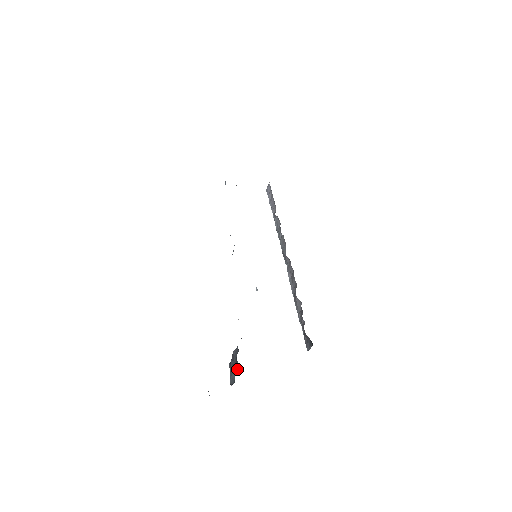
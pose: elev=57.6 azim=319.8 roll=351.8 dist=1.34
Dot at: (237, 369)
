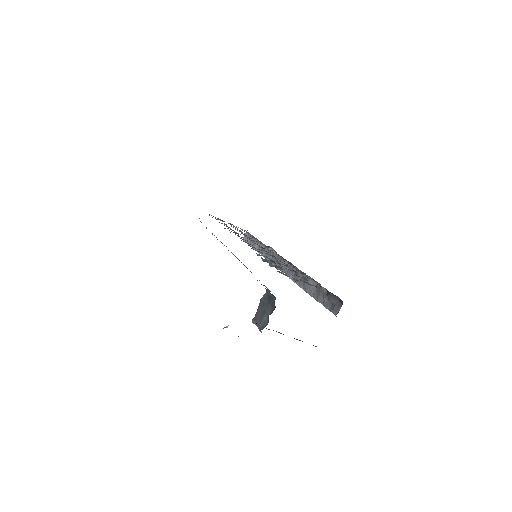
Dot at: (272, 307)
